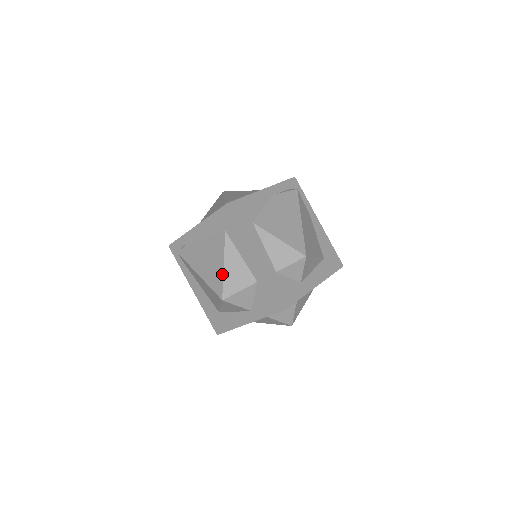
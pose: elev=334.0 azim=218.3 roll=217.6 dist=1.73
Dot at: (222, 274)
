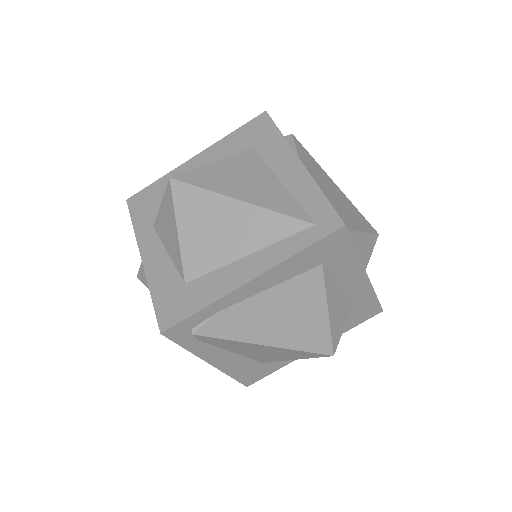
Dot at: (328, 325)
